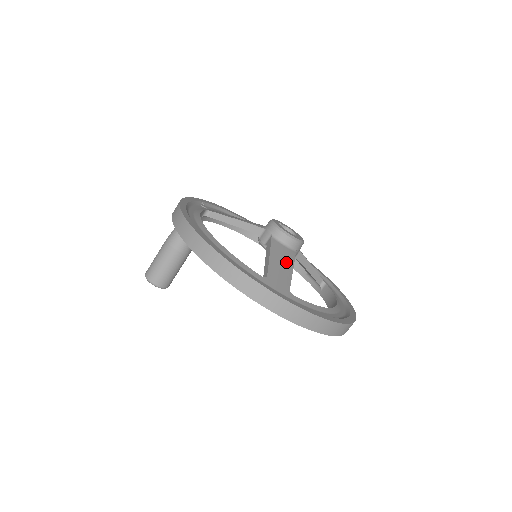
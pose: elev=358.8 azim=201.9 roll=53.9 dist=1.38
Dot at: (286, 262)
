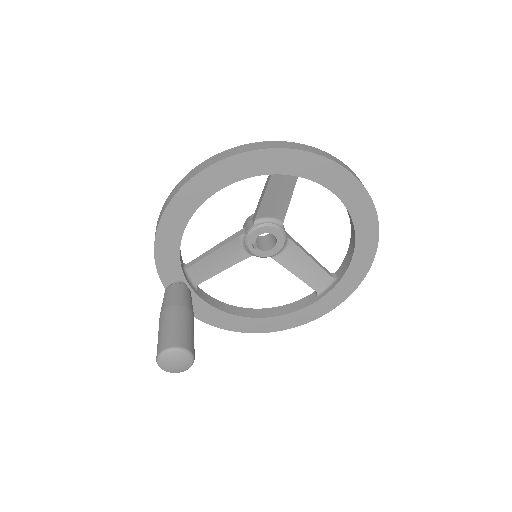
Dot at: occluded
